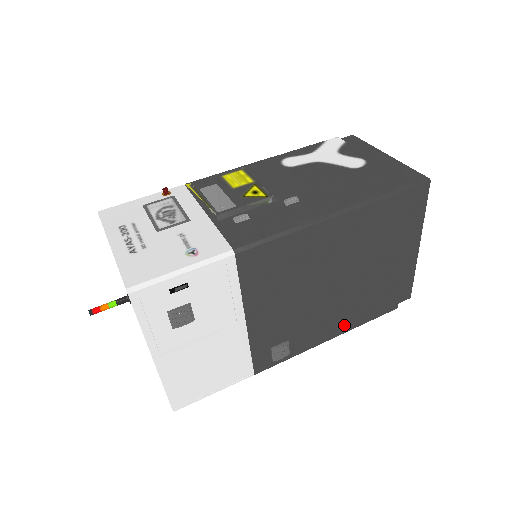
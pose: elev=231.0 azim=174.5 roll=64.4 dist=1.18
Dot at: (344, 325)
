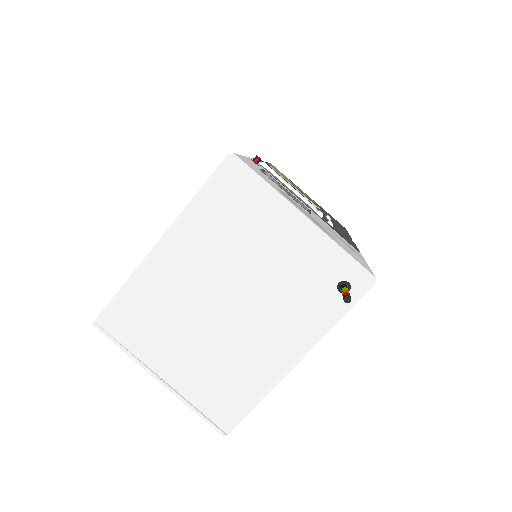
Dot at: occluded
